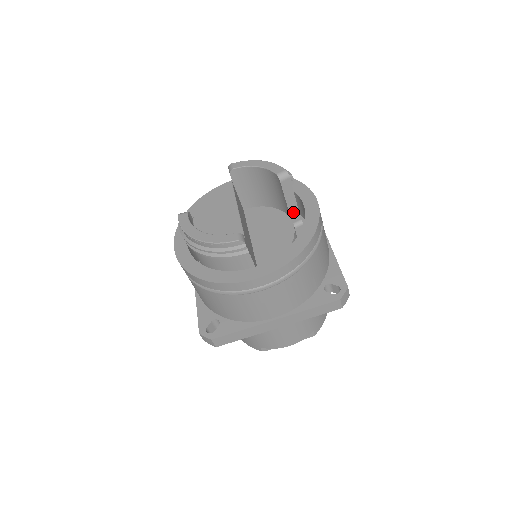
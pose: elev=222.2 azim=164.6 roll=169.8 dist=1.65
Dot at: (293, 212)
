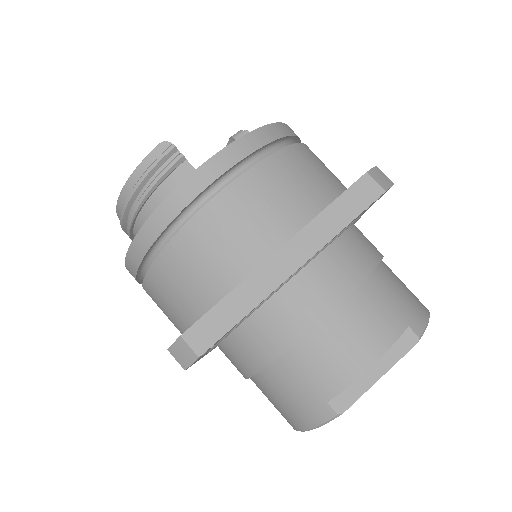
Dot at: occluded
